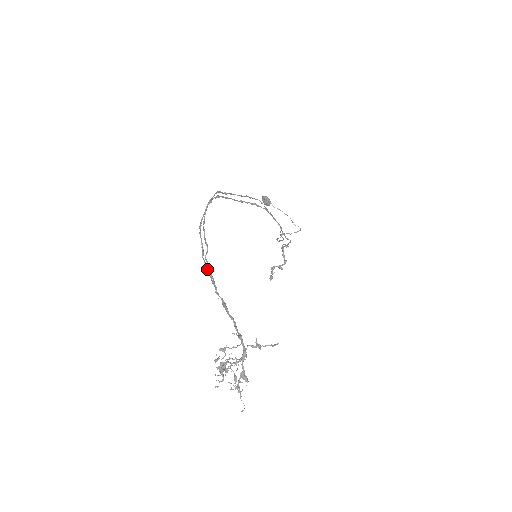
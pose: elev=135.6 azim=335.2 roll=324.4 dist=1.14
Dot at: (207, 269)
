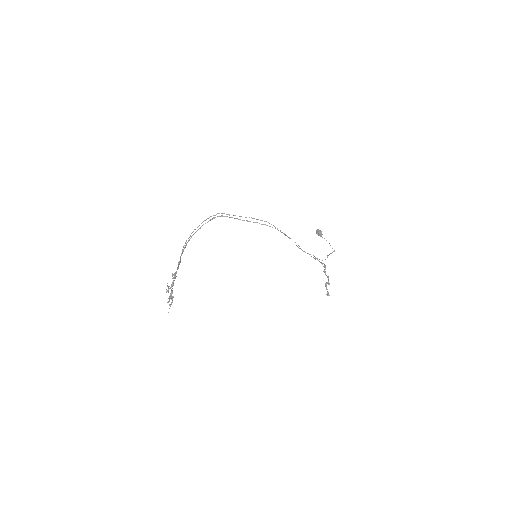
Dot at: (185, 247)
